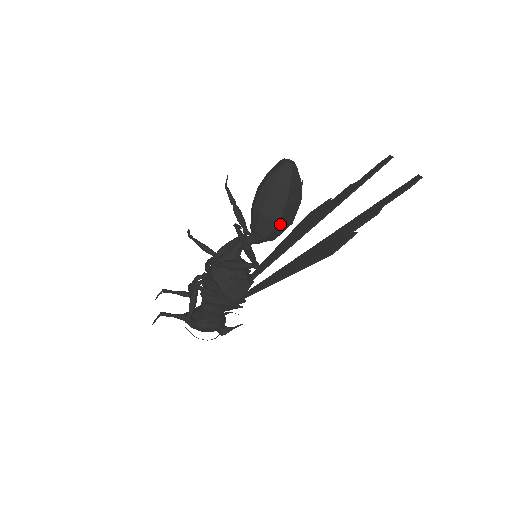
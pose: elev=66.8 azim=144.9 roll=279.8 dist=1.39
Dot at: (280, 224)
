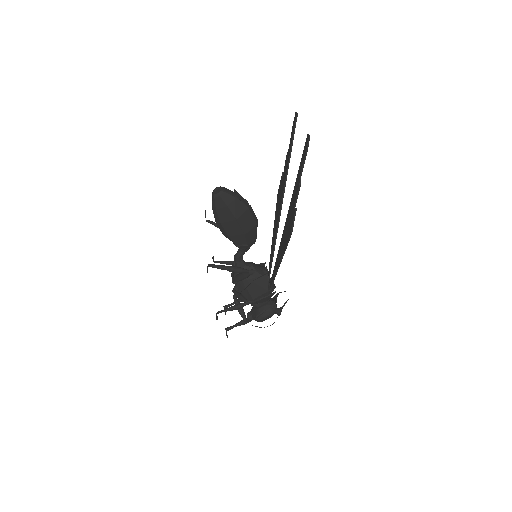
Dot at: (245, 235)
